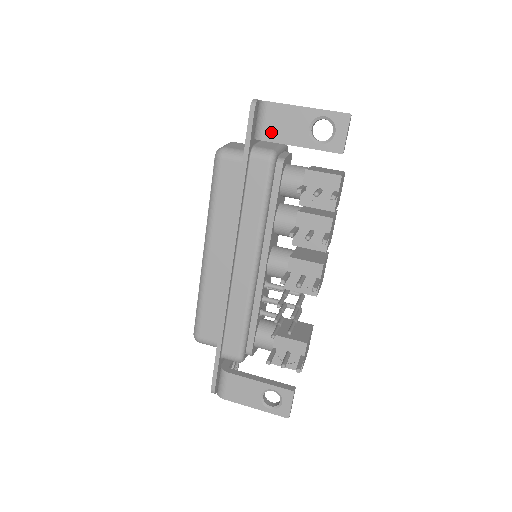
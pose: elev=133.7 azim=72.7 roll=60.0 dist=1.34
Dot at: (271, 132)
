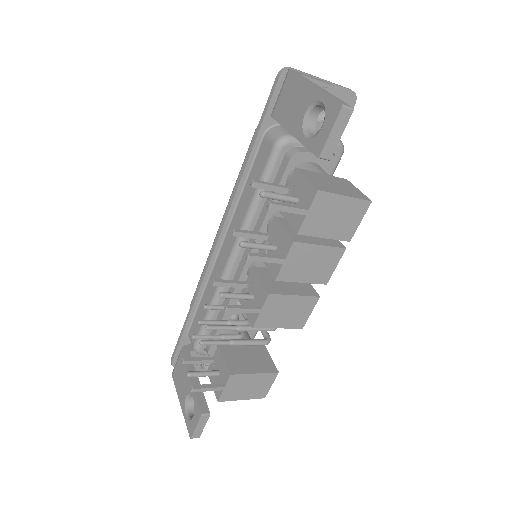
Dot at: (280, 109)
